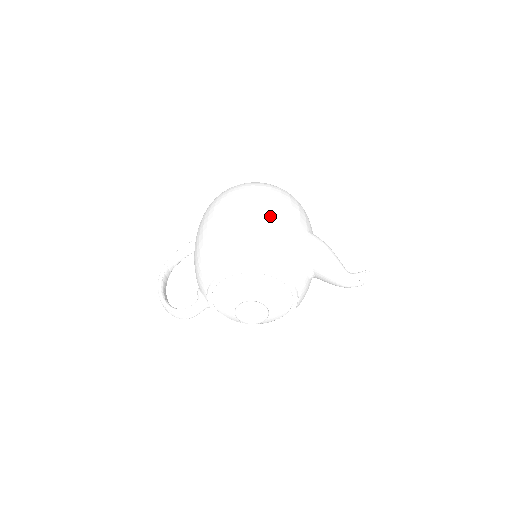
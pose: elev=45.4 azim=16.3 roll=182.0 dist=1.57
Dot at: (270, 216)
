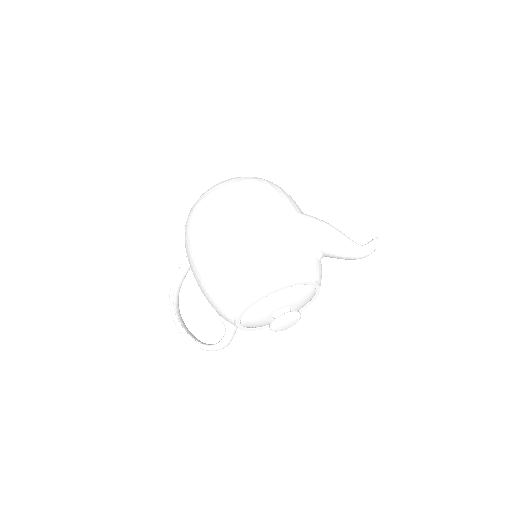
Dot at: (262, 226)
